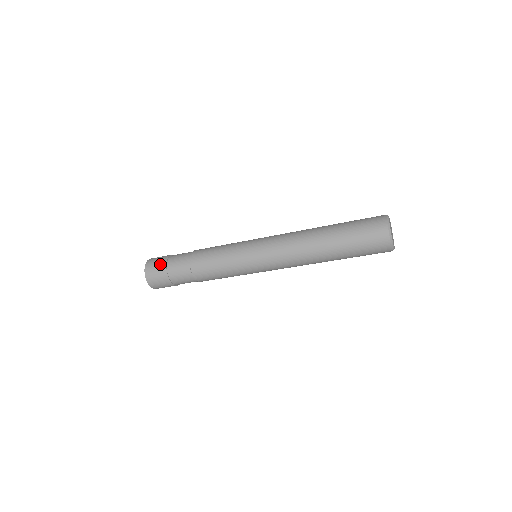
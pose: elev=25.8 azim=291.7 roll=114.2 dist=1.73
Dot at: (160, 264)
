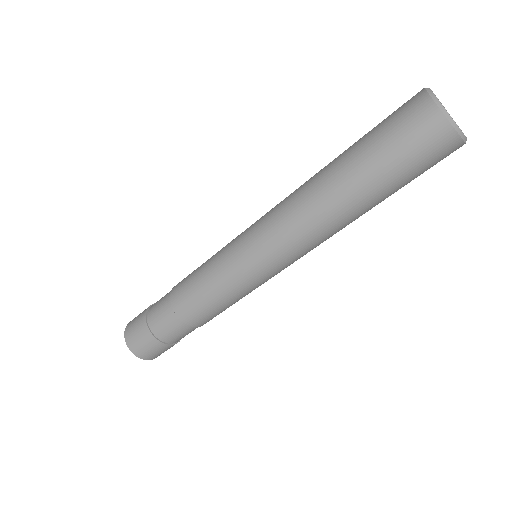
Dot at: (139, 320)
